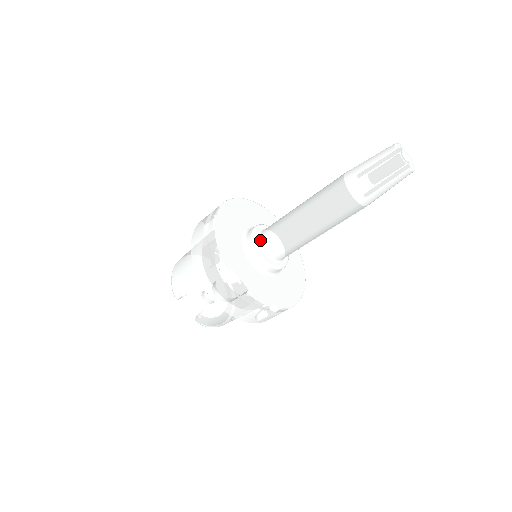
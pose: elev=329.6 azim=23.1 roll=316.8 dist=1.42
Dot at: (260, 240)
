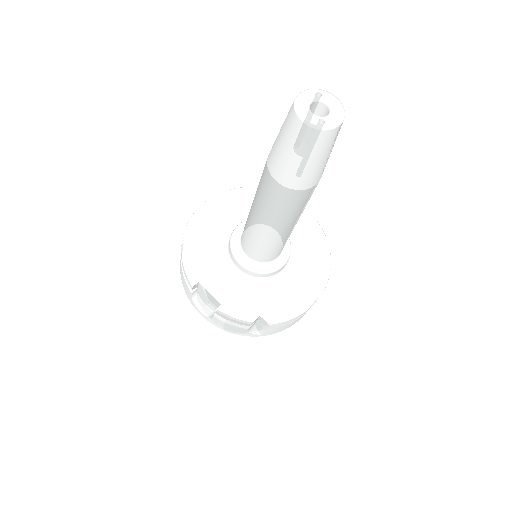
Dot at: (240, 241)
